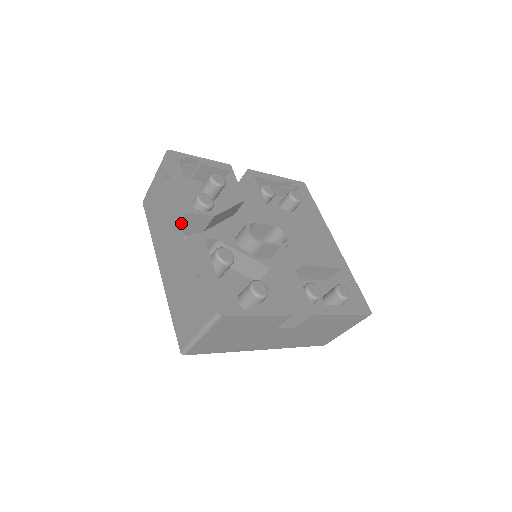
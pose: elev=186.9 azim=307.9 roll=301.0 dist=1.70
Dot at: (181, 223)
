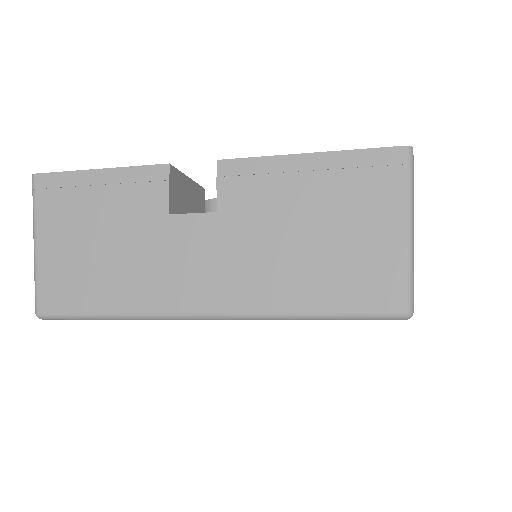
Dot at: occluded
